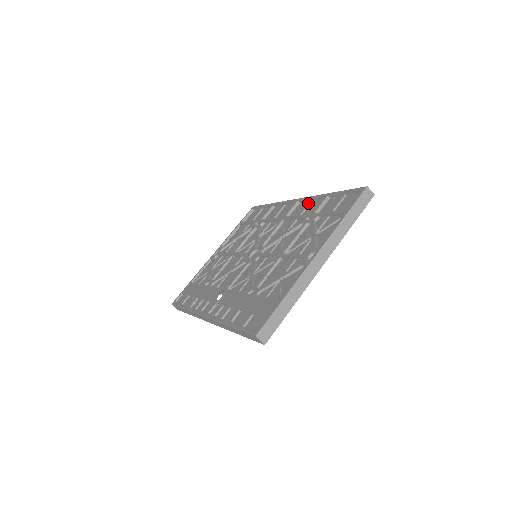
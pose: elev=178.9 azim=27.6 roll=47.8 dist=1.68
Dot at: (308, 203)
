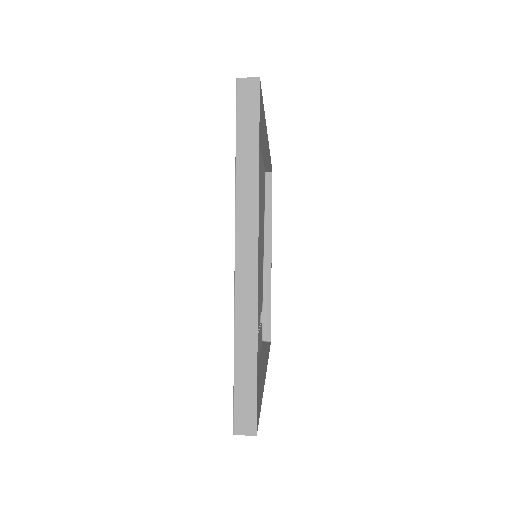
Dot at: occluded
